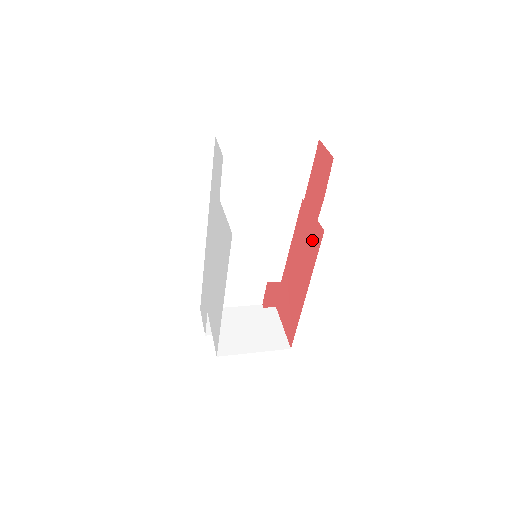
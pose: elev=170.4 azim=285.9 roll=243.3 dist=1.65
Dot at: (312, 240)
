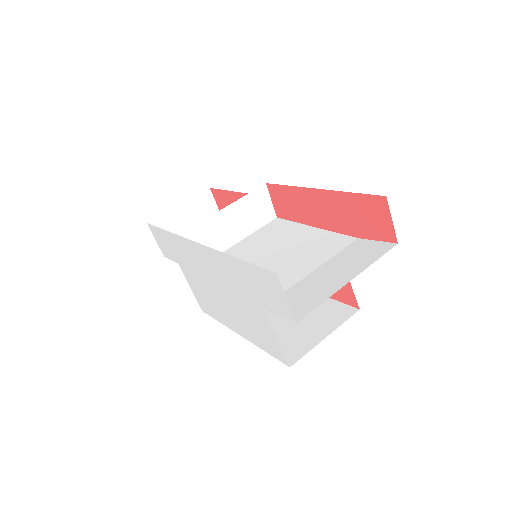
Dot at: occluded
